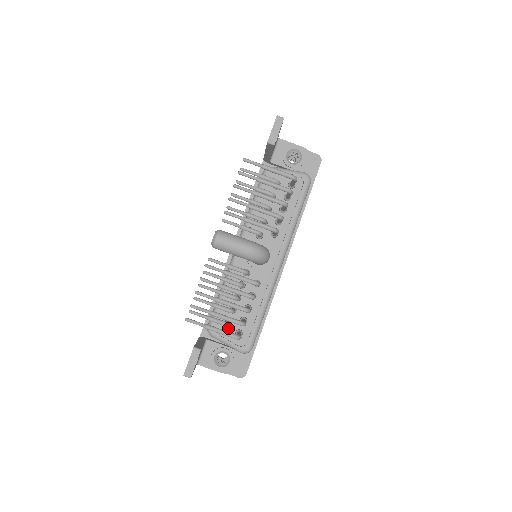
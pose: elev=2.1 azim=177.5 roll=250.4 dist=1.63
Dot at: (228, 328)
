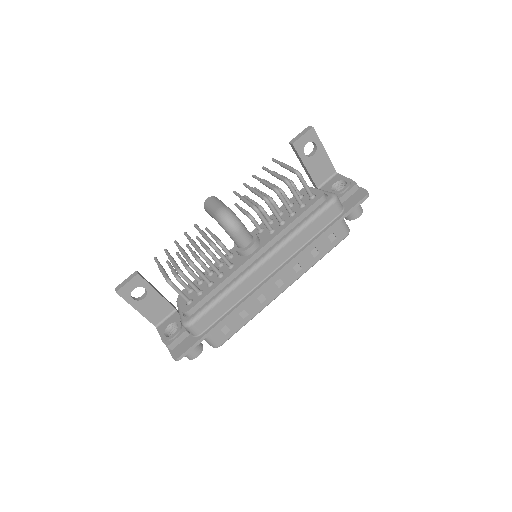
Dot at: (187, 295)
